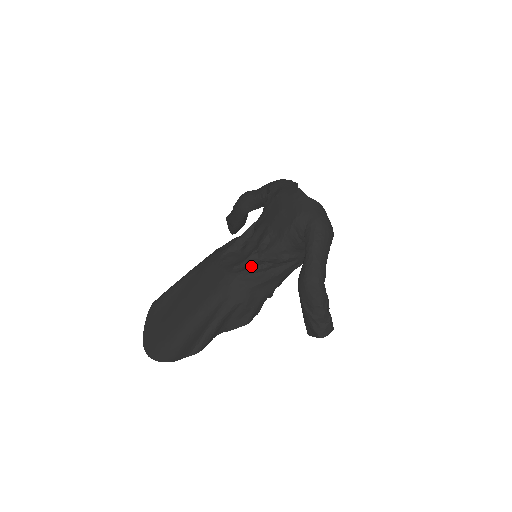
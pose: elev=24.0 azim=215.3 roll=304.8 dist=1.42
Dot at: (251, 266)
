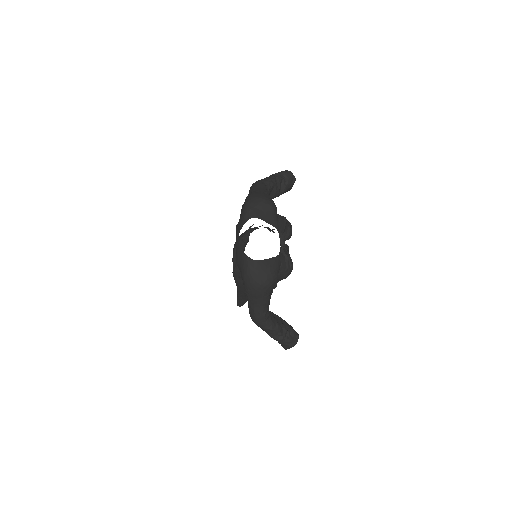
Dot at: occluded
